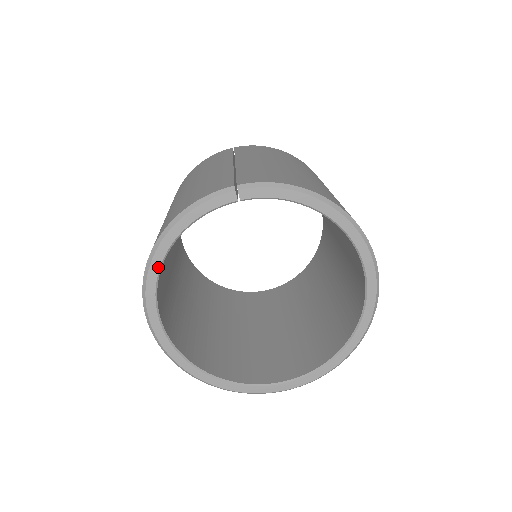
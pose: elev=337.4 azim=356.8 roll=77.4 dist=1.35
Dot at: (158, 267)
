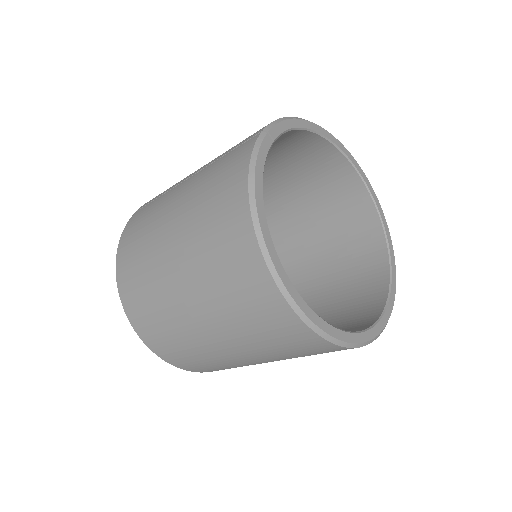
Dot at: (270, 239)
